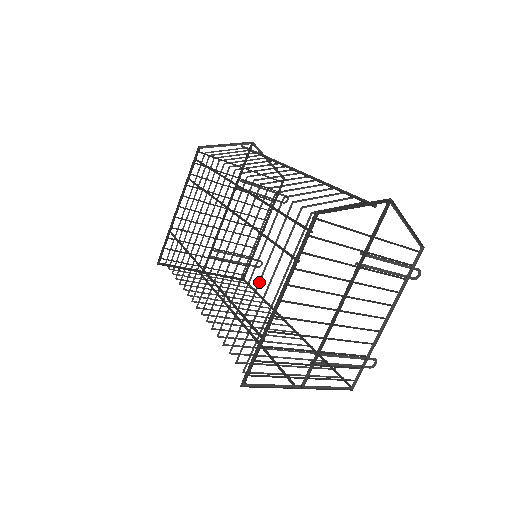
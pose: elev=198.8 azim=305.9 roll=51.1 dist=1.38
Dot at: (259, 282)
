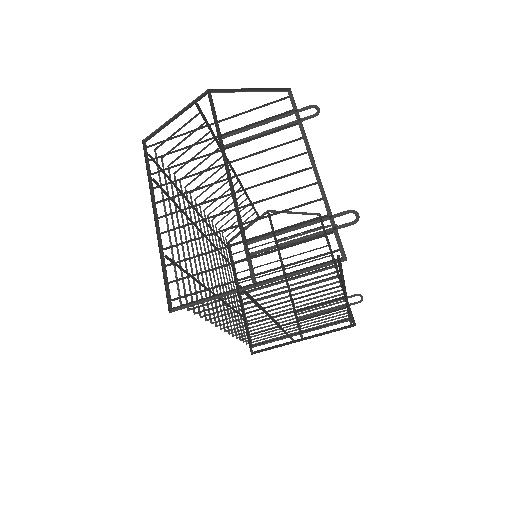
Dot at: (181, 236)
